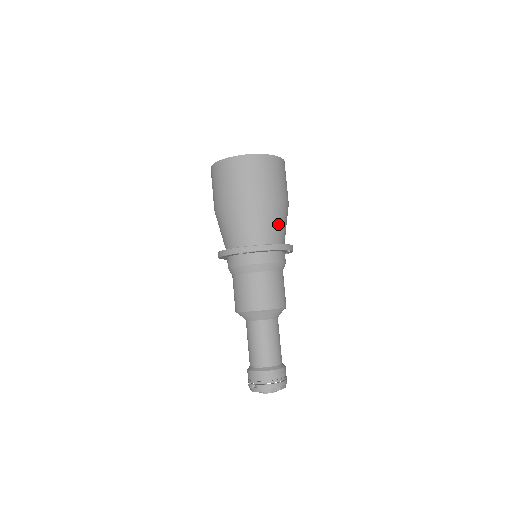
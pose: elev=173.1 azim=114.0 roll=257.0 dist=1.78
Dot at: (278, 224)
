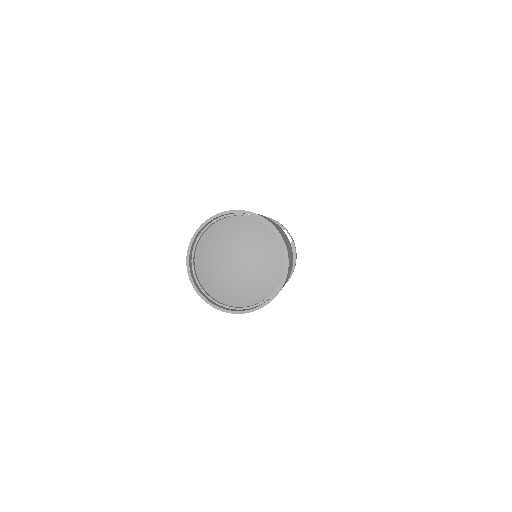
Dot at: occluded
